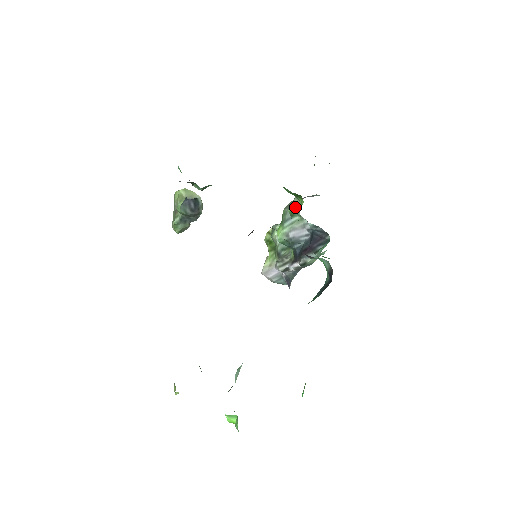
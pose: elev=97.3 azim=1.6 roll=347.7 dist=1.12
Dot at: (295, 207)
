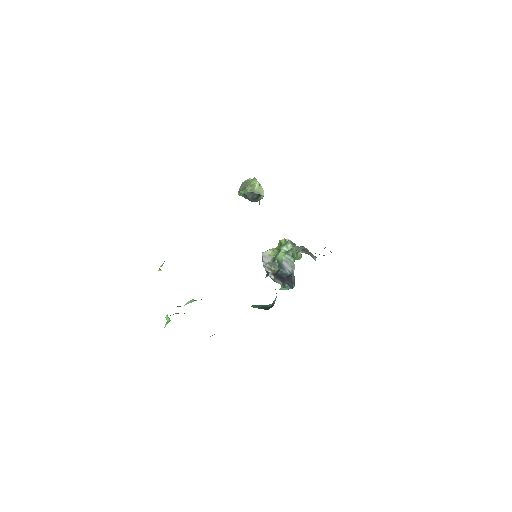
Dot at: (296, 255)
